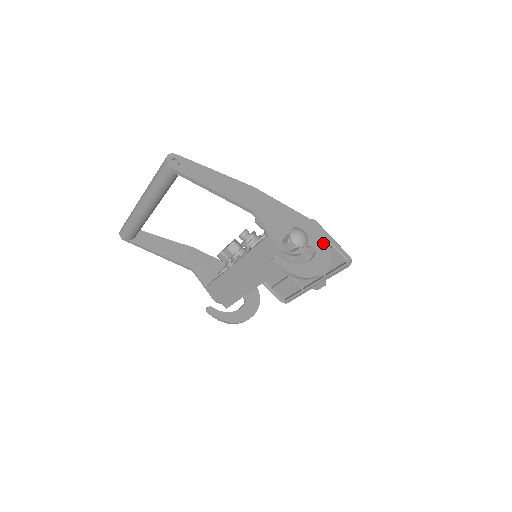
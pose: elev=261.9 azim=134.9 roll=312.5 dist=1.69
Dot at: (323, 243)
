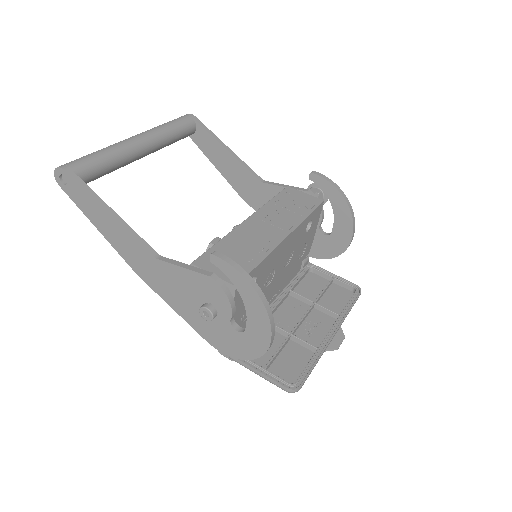
Dot at: (328, 249)
